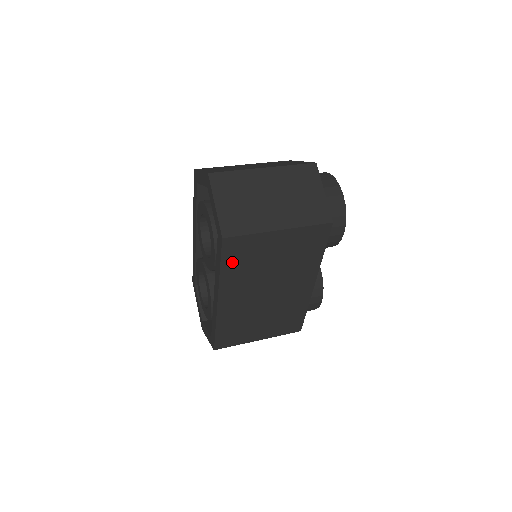
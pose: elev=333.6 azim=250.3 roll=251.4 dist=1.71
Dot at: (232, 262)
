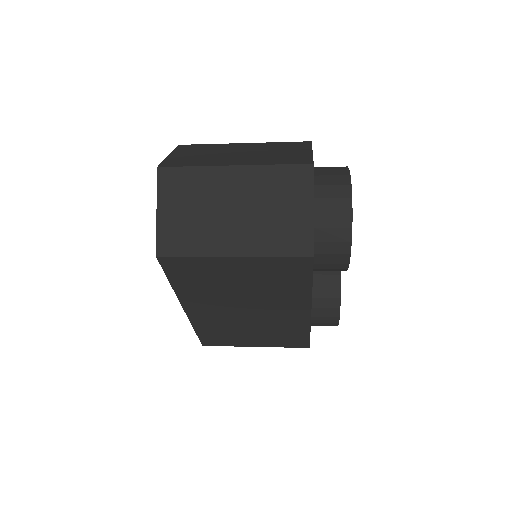
Dot at: (183, 279)
